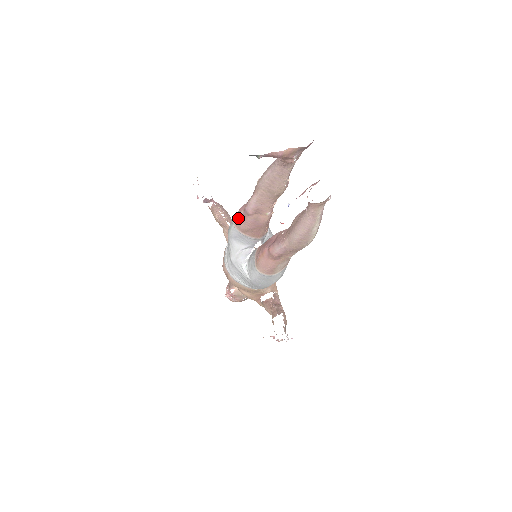
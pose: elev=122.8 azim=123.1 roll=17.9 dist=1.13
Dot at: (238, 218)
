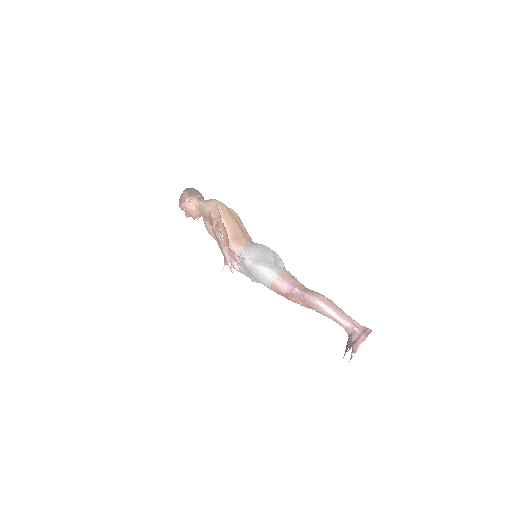
Dot at: occluded
